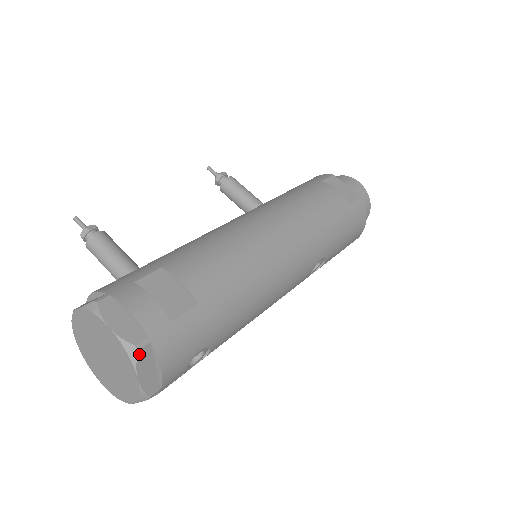
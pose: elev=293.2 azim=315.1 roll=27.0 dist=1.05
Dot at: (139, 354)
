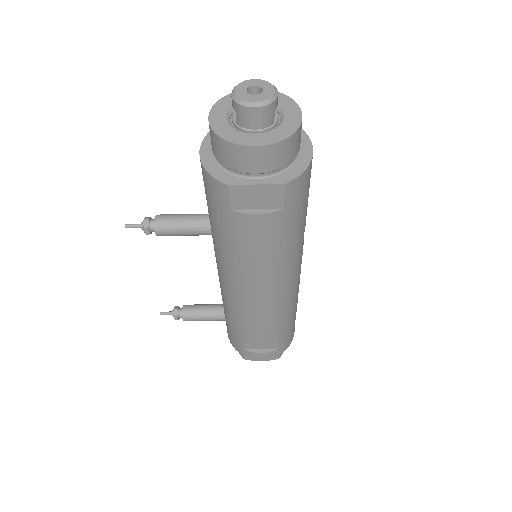
Dot at: occluded
